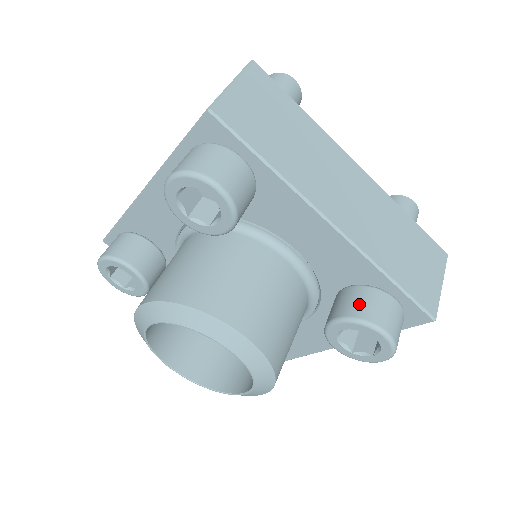
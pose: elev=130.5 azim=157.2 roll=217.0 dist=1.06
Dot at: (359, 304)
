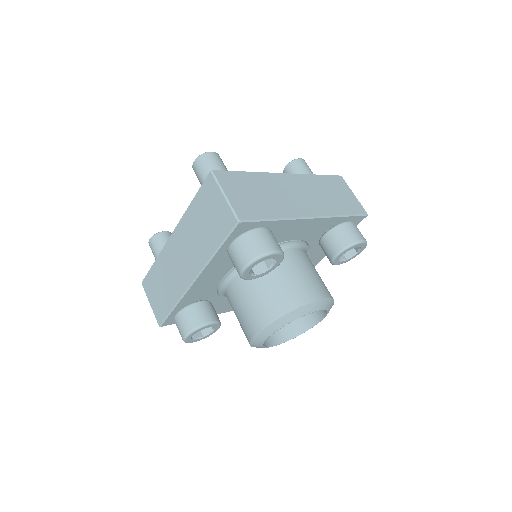
Dot at: (341, 239)
